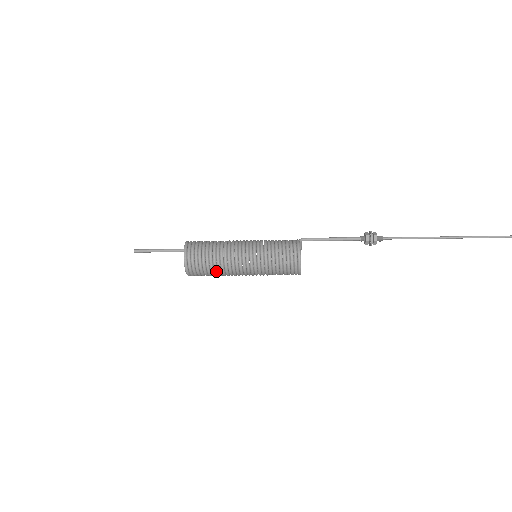
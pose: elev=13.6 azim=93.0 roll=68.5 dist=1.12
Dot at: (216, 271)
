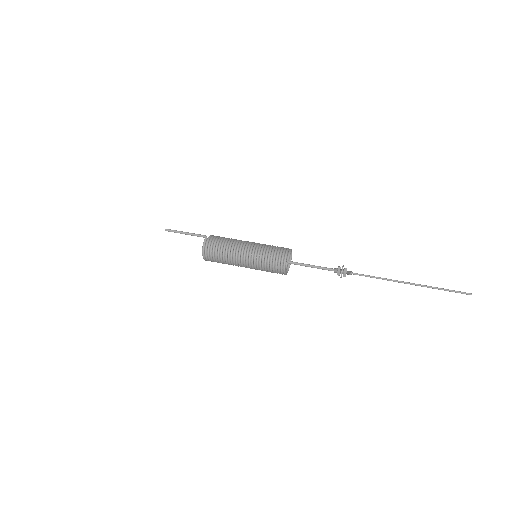
Dot at: occluded
